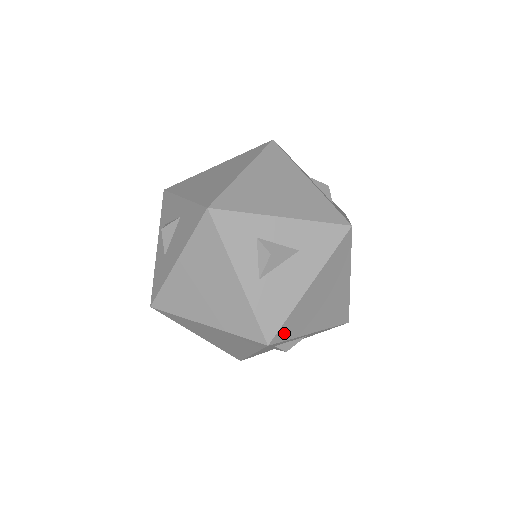
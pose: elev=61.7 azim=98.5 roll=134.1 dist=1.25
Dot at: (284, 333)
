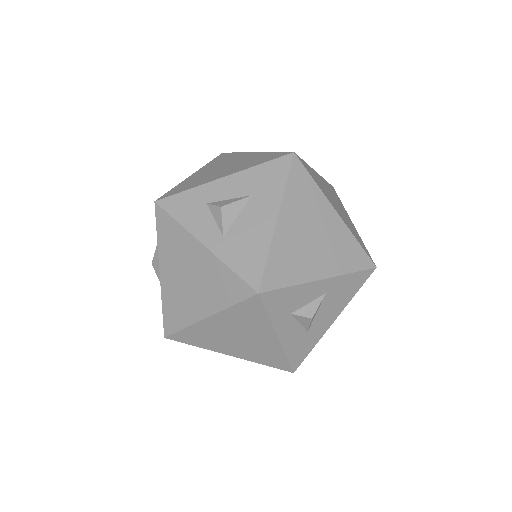
Dot at: (274, 278)
